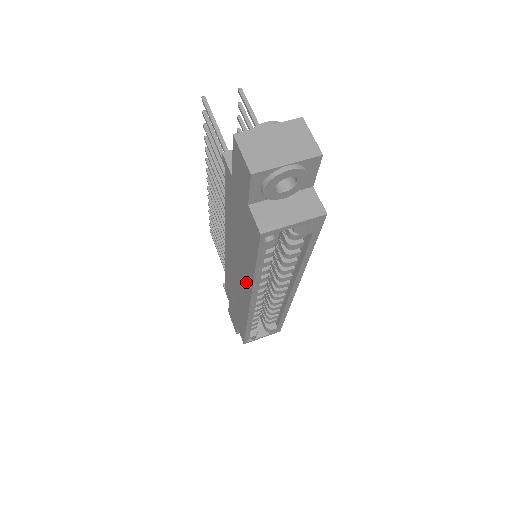
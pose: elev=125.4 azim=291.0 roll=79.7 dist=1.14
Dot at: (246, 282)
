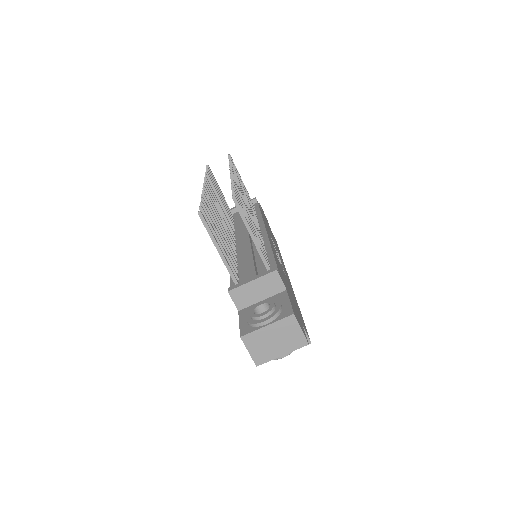
Dot at: occluded
